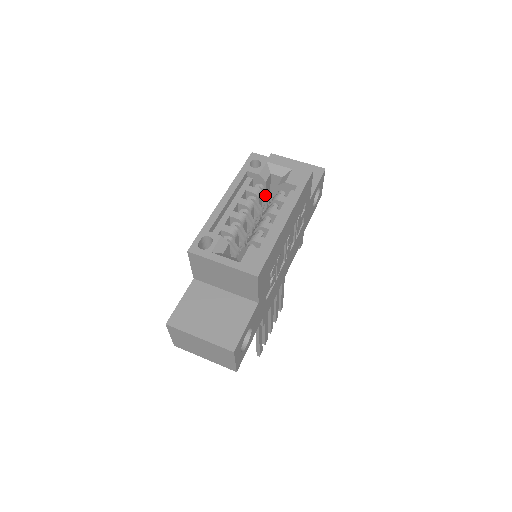
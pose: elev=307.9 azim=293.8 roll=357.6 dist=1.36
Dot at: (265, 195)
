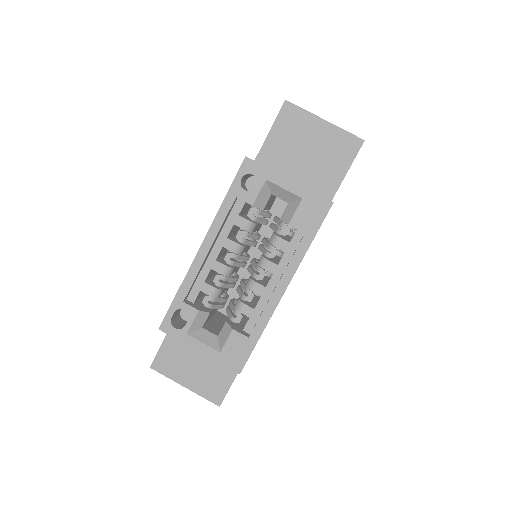
Dot at: (264, 216)
